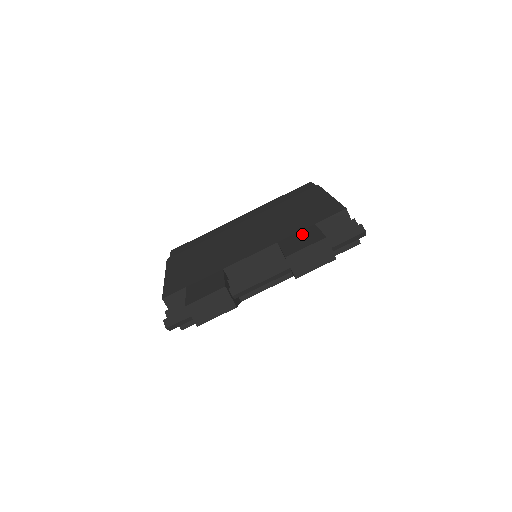
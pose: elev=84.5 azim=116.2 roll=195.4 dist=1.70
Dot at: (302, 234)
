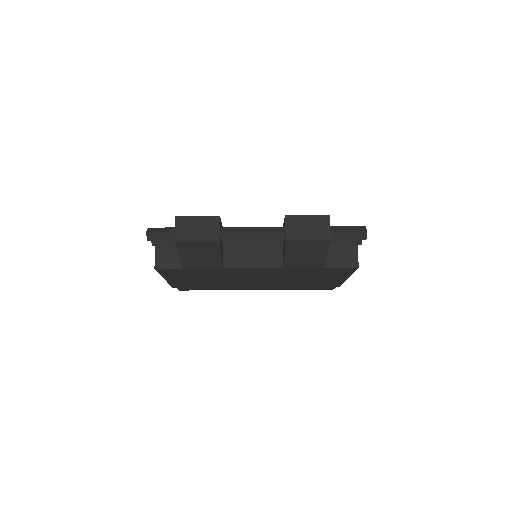
Dot at: occluded
